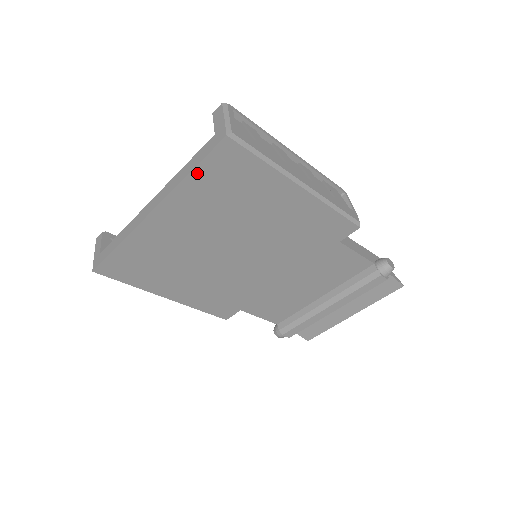
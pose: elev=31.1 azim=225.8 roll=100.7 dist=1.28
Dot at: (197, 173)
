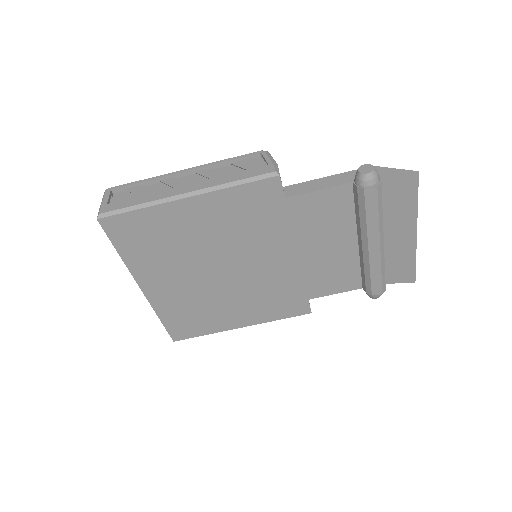
Dot at: (122, 250)
